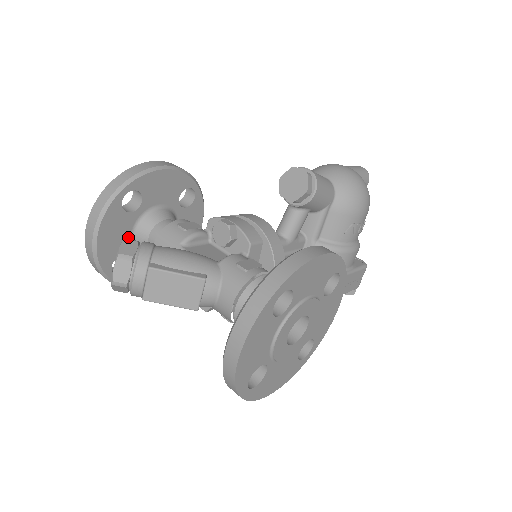
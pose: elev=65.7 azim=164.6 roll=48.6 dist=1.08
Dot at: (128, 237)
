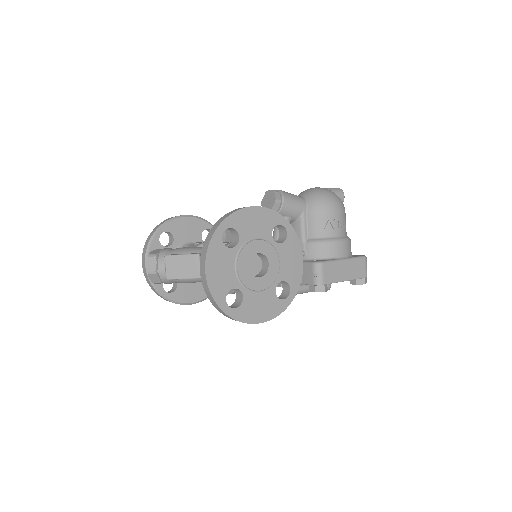
Dot at: occluded
